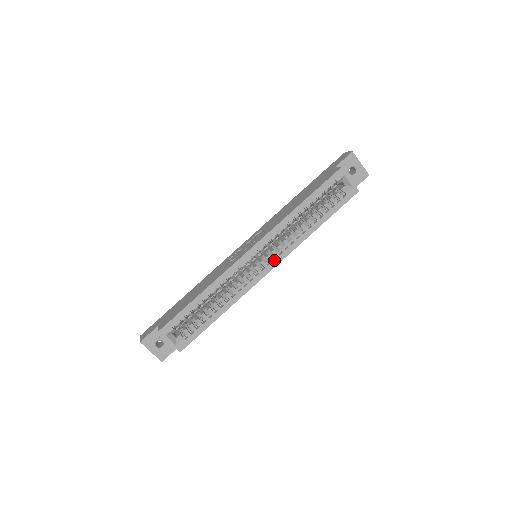
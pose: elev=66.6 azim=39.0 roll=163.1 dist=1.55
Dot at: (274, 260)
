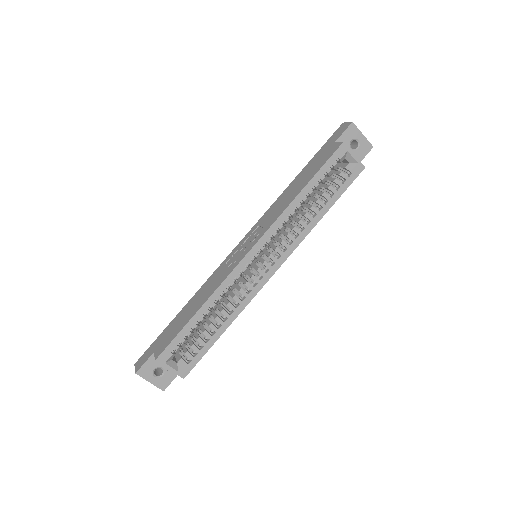
Dot at: (278, 259)
